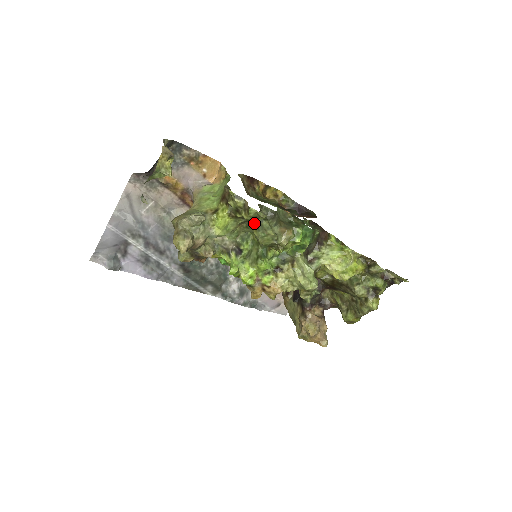
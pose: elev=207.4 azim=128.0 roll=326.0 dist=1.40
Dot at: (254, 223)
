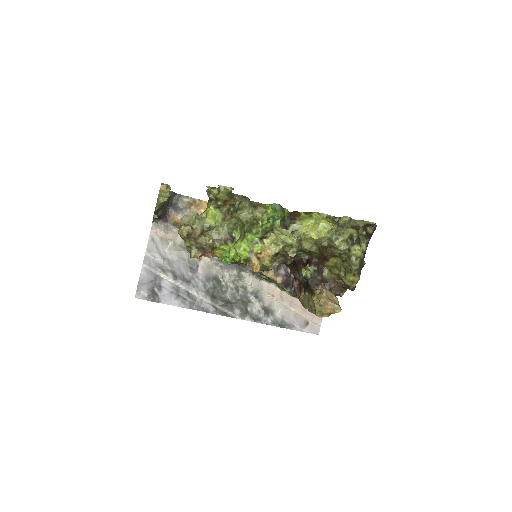
Dot at: (234, 210)
